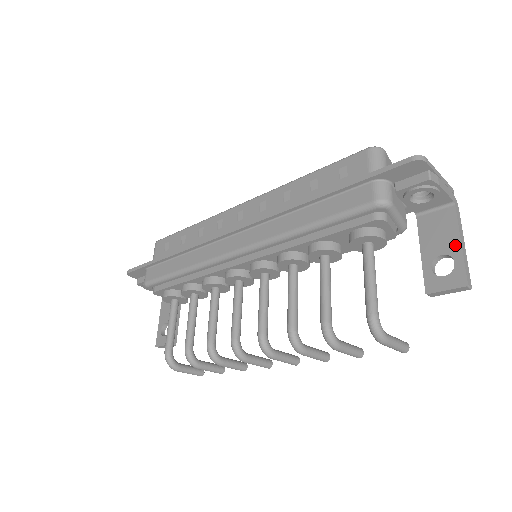
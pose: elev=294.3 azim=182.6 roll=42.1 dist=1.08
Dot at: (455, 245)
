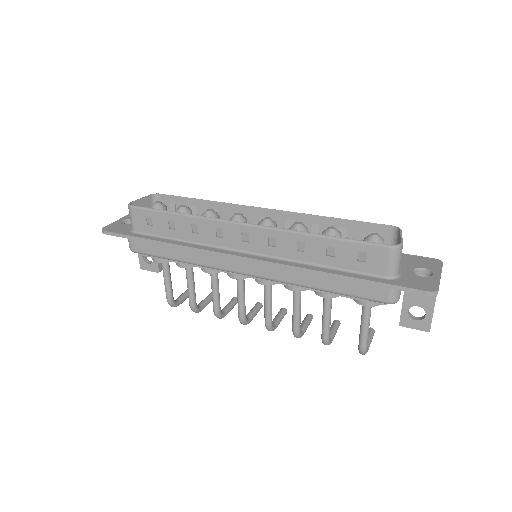
Dot at: (430, 305)
